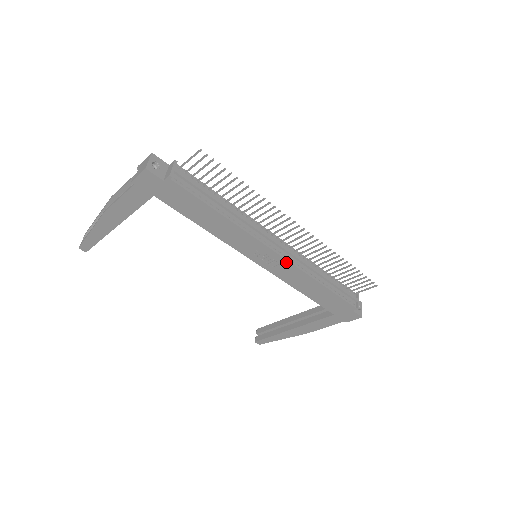
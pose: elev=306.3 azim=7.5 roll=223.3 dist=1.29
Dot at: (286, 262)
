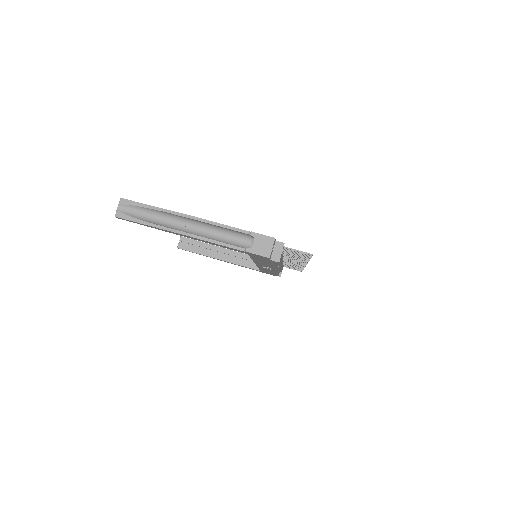
Dot at: (276, 271)
